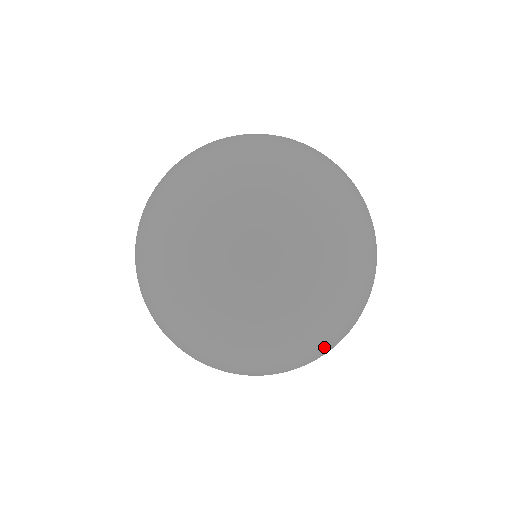
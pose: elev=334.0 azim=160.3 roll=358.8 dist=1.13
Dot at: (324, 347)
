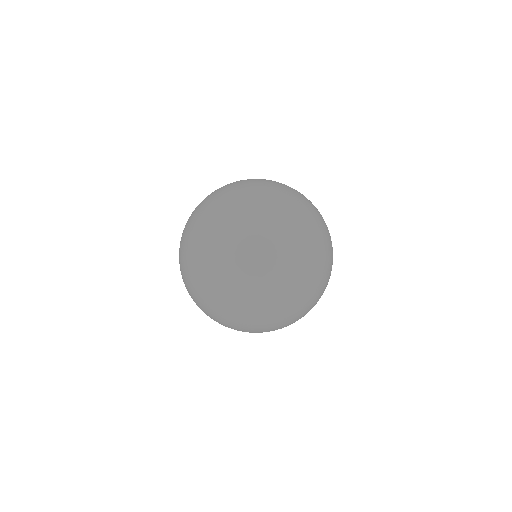
Dot at: occluded
